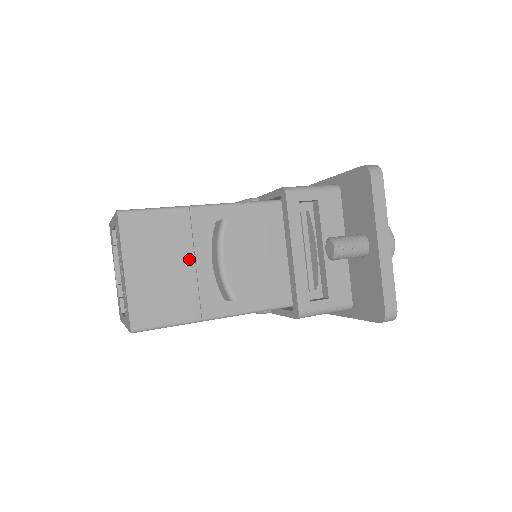
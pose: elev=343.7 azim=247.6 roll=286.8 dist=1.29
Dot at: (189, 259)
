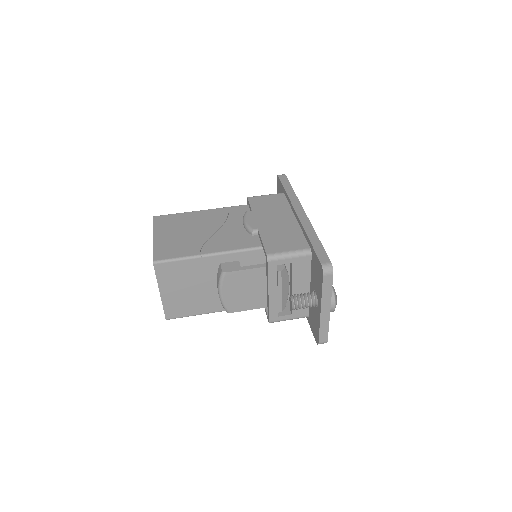
Dot at: (201, 284)
